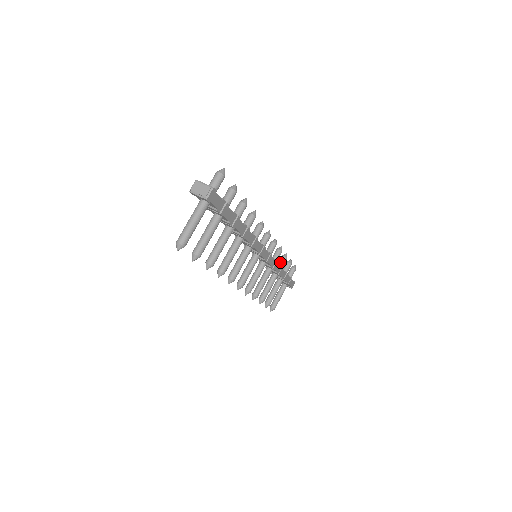
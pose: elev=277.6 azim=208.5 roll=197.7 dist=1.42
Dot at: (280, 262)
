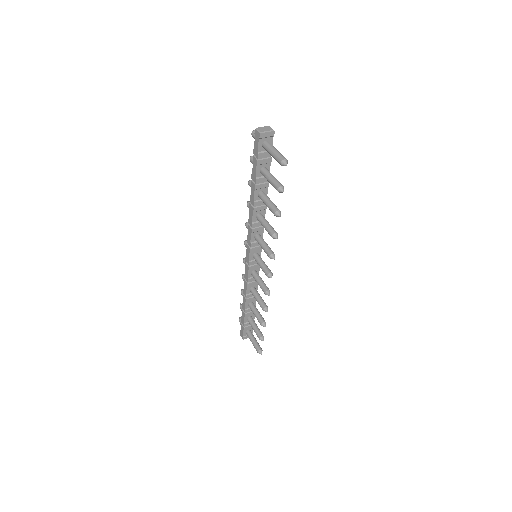
Dot at: occluded
